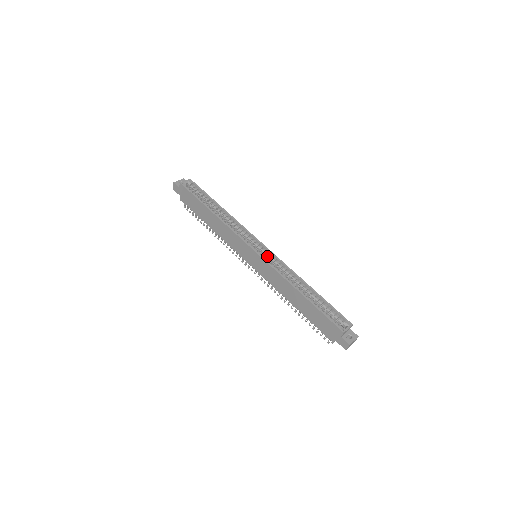
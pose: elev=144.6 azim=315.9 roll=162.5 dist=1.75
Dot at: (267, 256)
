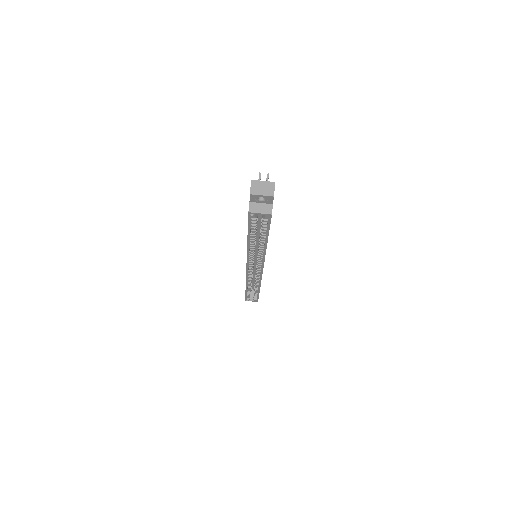
Dot at: occluded
